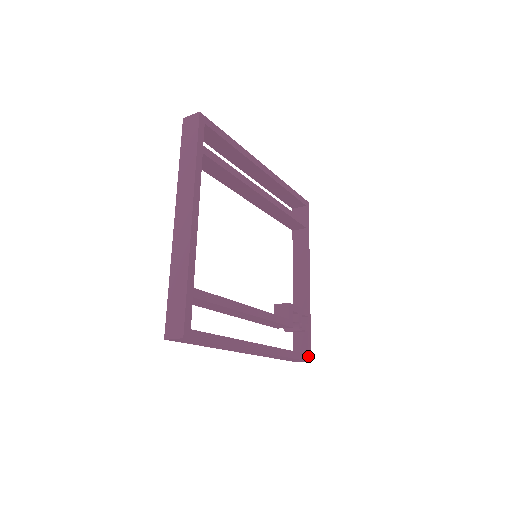
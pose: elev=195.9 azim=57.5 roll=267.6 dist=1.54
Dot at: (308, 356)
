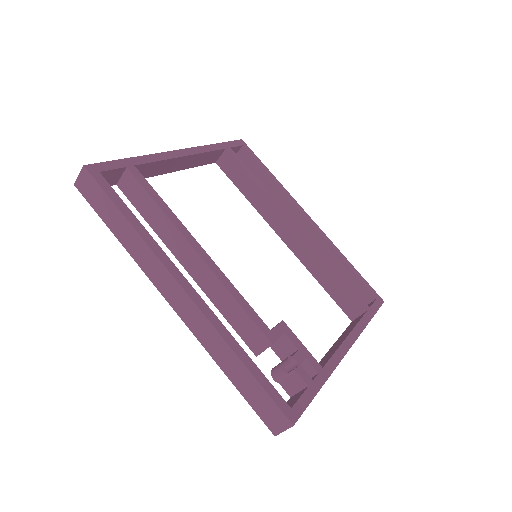
Dot at: (290, 411)
